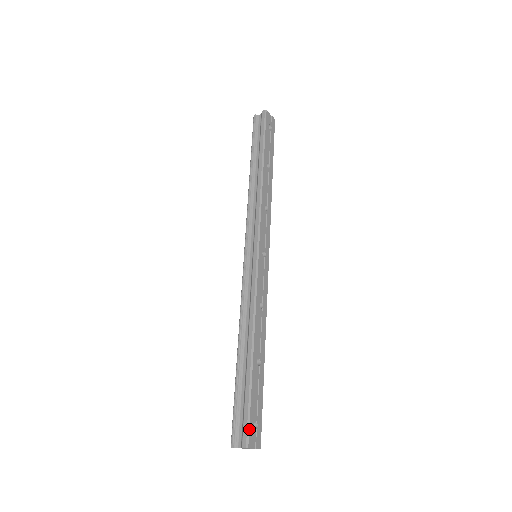
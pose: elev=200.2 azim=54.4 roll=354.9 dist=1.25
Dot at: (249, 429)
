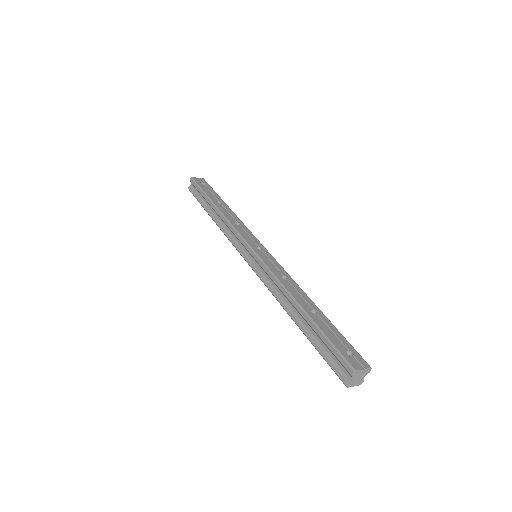
Dot at: (344, 357)
